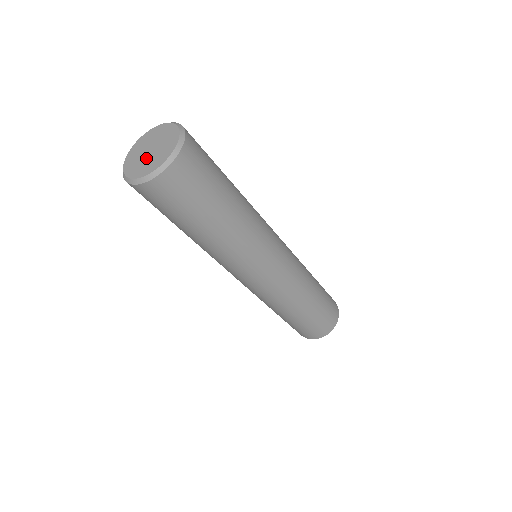
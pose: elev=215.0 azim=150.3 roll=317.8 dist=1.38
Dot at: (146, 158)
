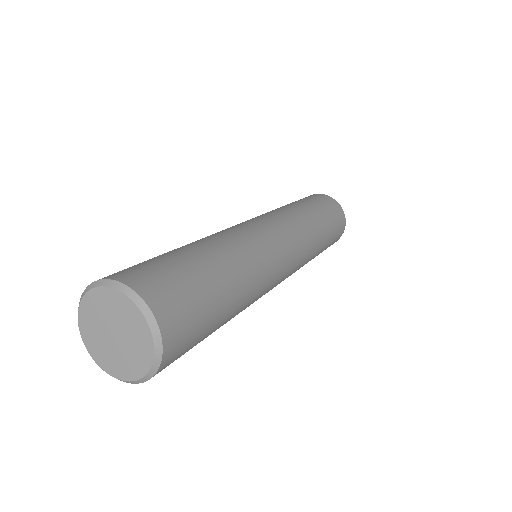
Dot at: (116, 349)
